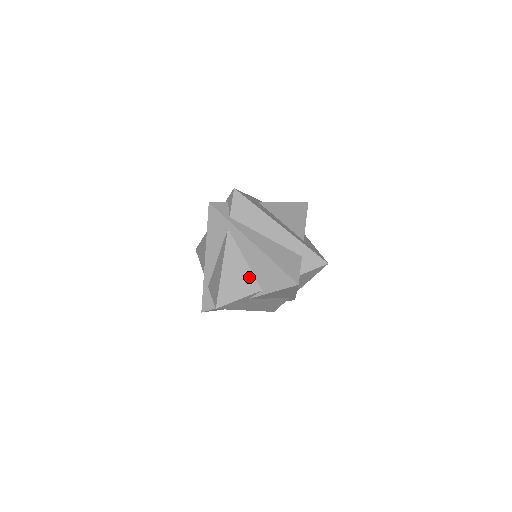
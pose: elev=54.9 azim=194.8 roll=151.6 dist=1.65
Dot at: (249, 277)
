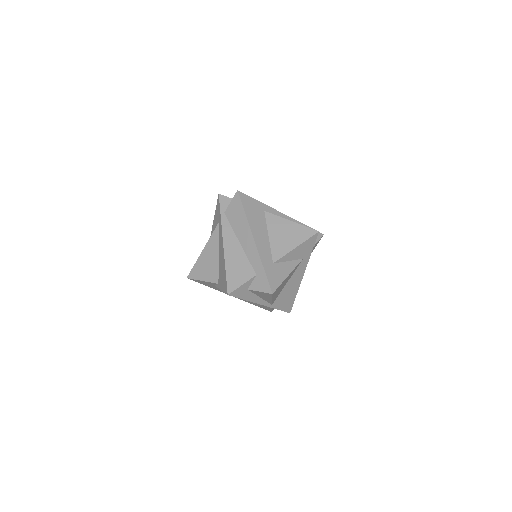
Dot at: (215, 268)
